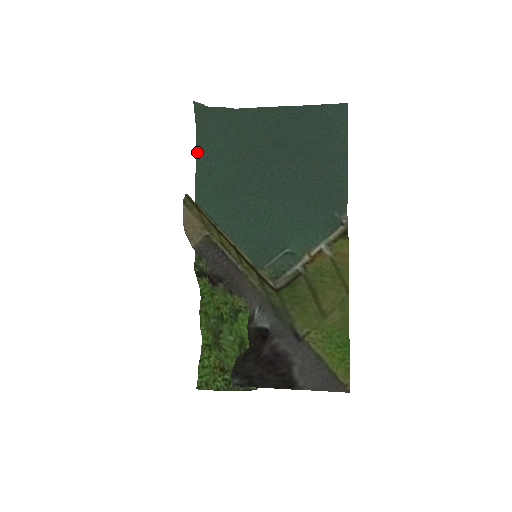
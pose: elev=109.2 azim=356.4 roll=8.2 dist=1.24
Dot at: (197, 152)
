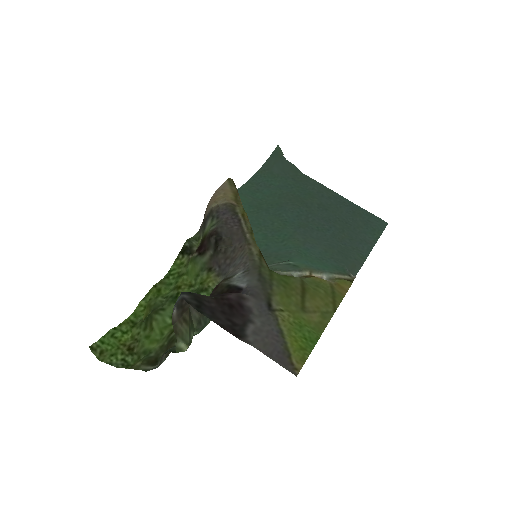
Dot at: (254, 175)
